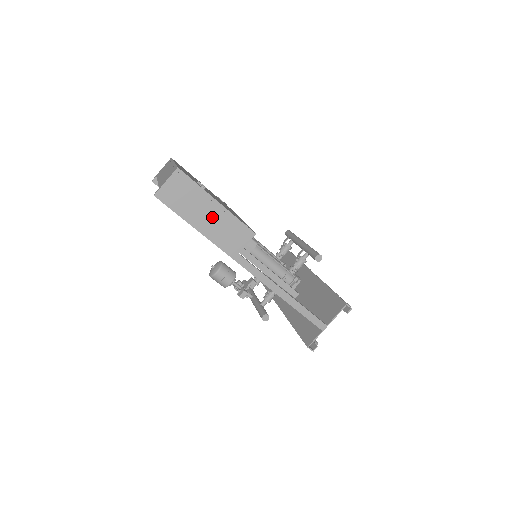
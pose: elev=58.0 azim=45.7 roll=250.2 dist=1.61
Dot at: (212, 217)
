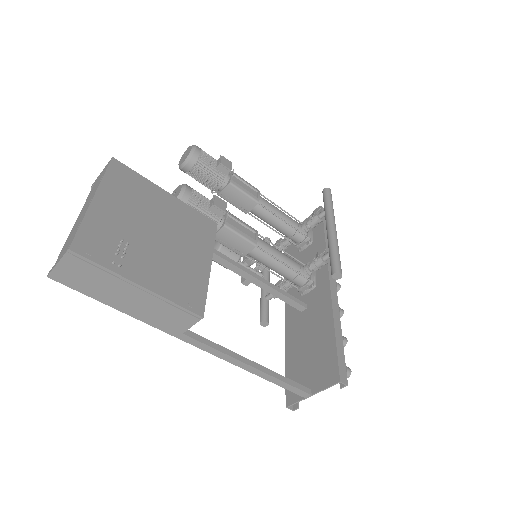
Dot at: (136, 300)
